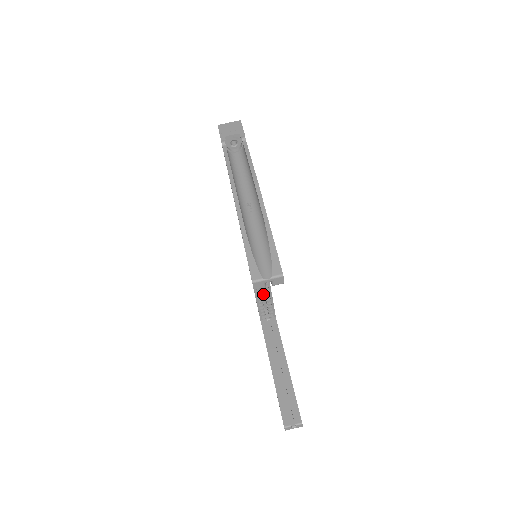
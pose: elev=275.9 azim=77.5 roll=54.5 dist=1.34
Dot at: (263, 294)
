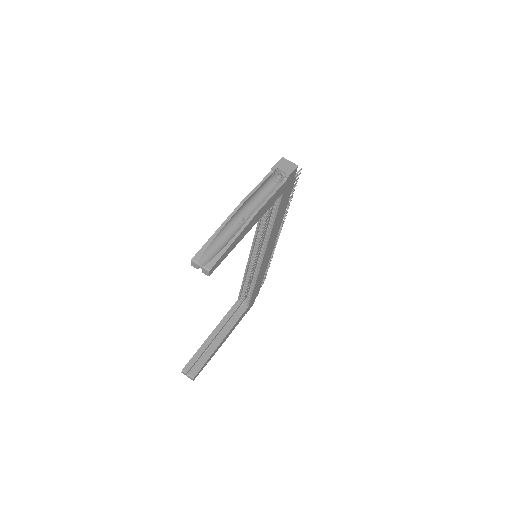
Dot at: occluded
